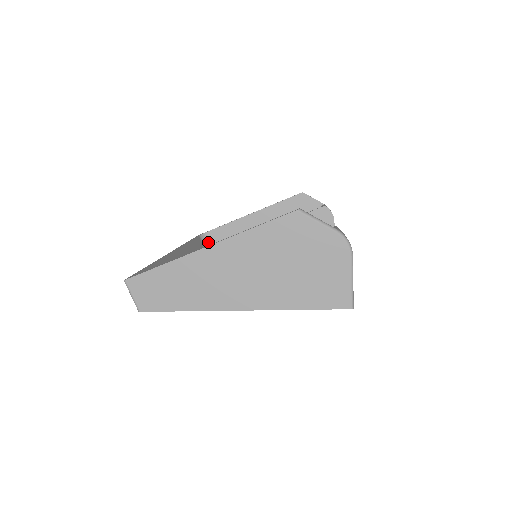
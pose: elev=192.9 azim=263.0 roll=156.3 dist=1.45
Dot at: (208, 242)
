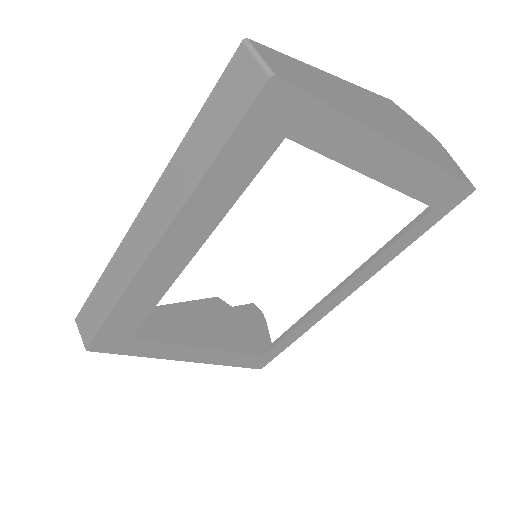
Dot at: occluded
